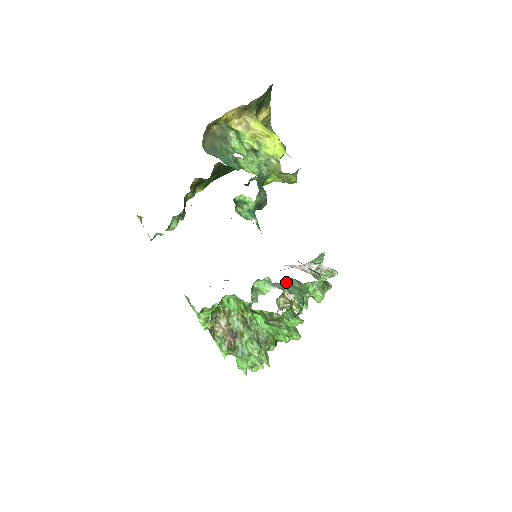
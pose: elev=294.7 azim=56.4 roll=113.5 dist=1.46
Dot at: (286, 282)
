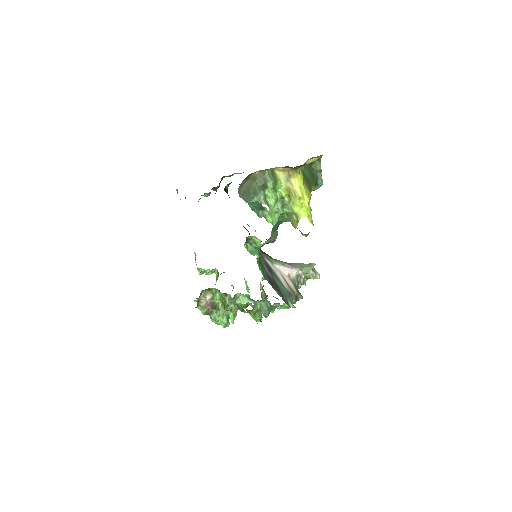
Dot at: occluded
